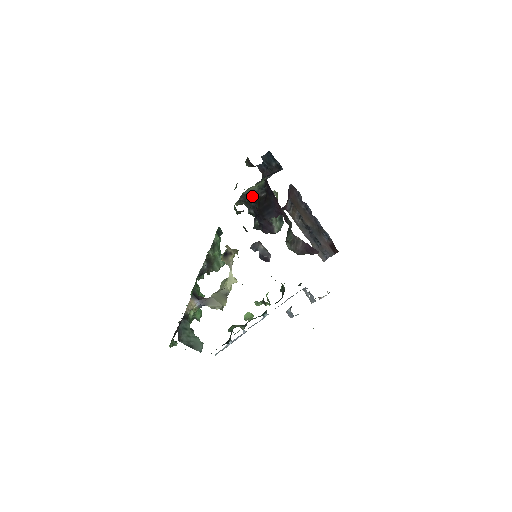
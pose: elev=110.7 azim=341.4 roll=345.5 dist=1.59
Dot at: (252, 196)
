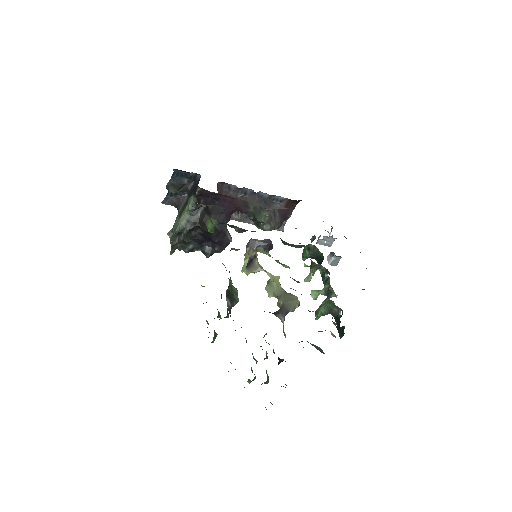
Dot at: (189, 225)
